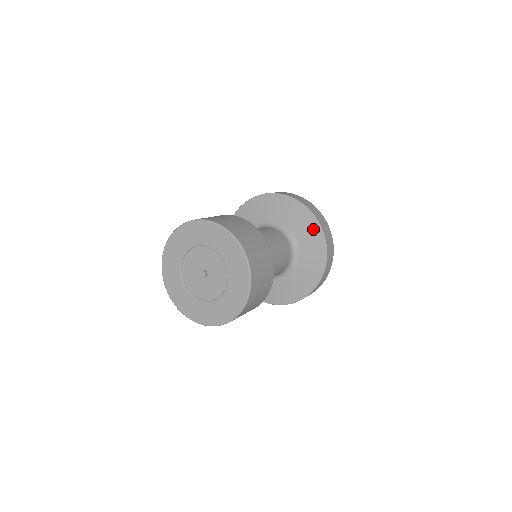
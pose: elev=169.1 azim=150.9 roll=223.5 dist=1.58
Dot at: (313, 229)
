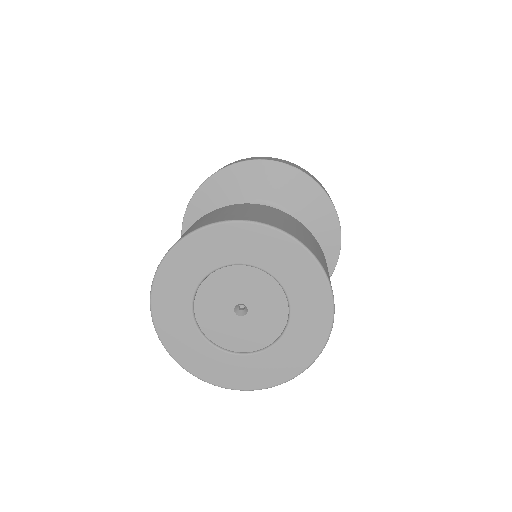
Dot at: (276, 173)
